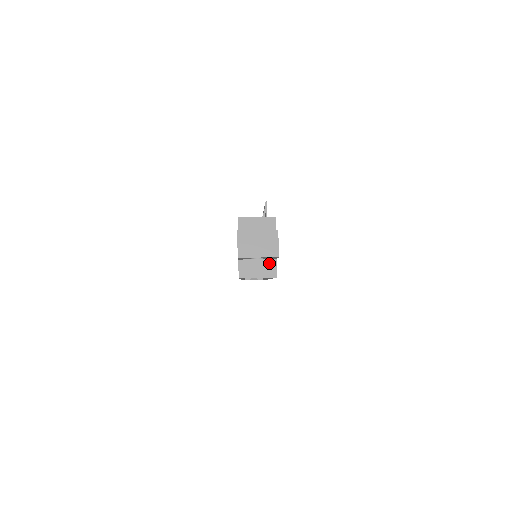
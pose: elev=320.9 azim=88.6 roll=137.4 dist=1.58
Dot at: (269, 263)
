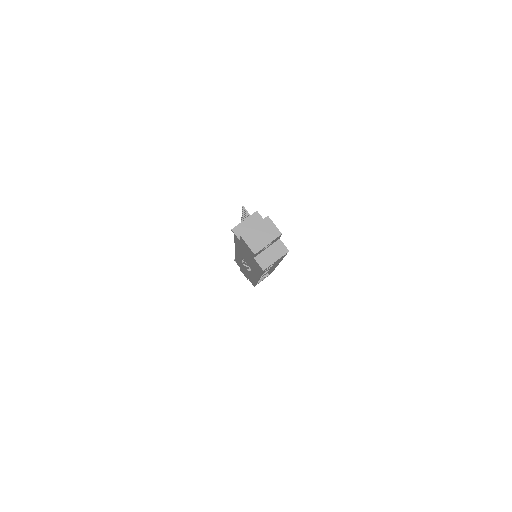
Dot at: (276, 245)
